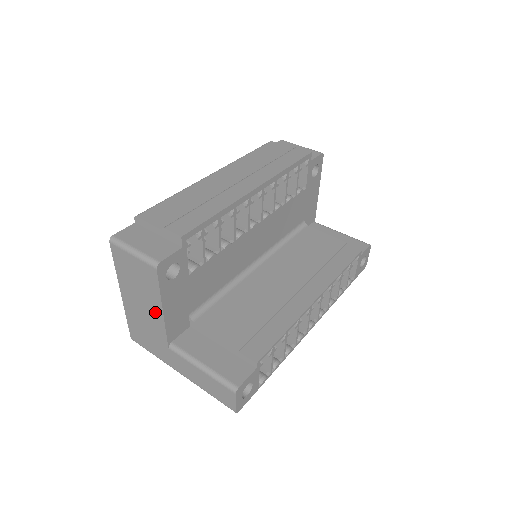
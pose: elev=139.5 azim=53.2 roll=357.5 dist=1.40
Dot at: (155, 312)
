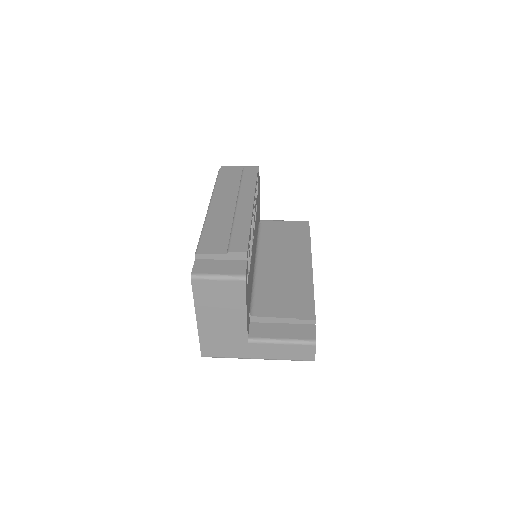
Dot at: (237, 318)
